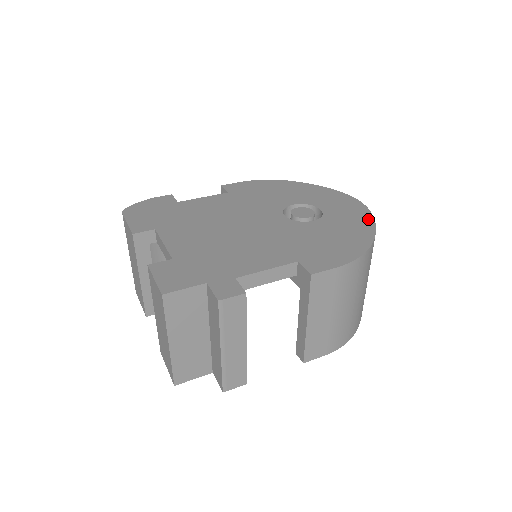
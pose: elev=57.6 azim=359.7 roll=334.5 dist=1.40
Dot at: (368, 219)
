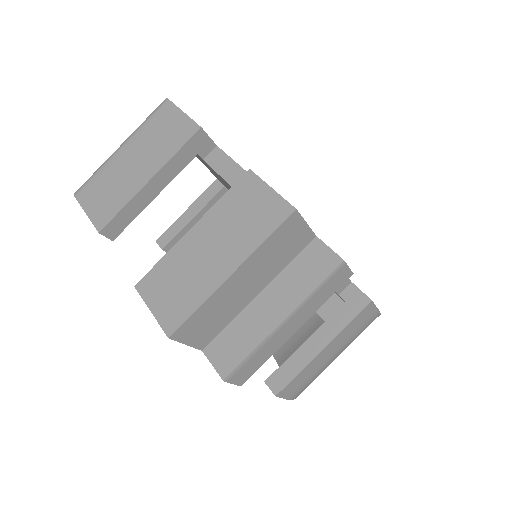
Dot at: occluded
